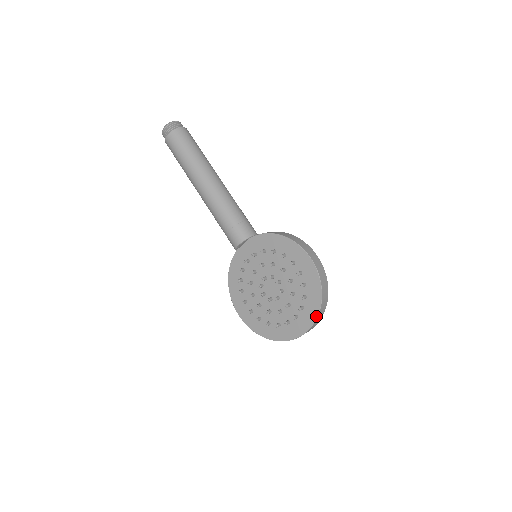
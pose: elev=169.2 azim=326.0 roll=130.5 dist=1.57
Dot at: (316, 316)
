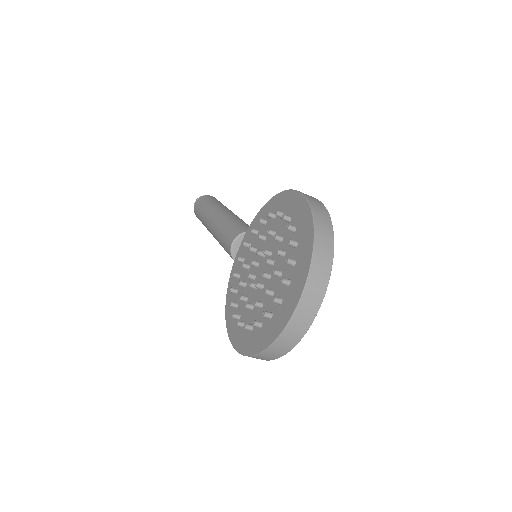
Dot at: (310, 258)
